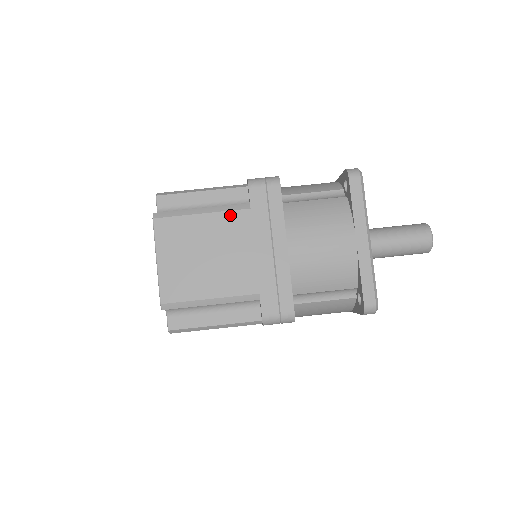
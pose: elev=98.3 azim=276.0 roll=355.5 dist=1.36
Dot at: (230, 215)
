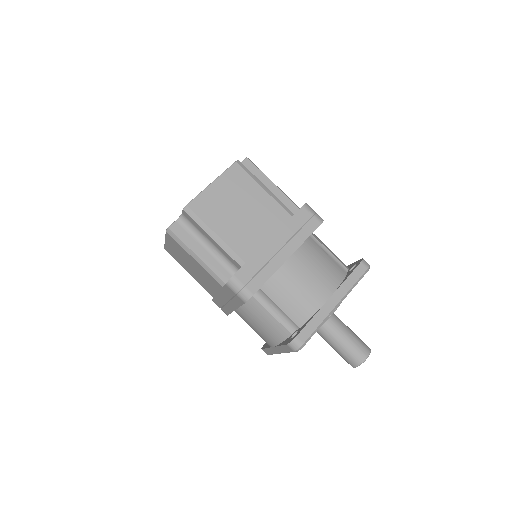
Dot at: (278, 207)
